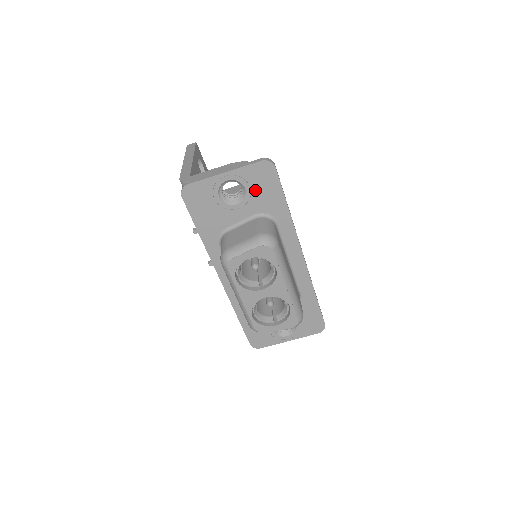
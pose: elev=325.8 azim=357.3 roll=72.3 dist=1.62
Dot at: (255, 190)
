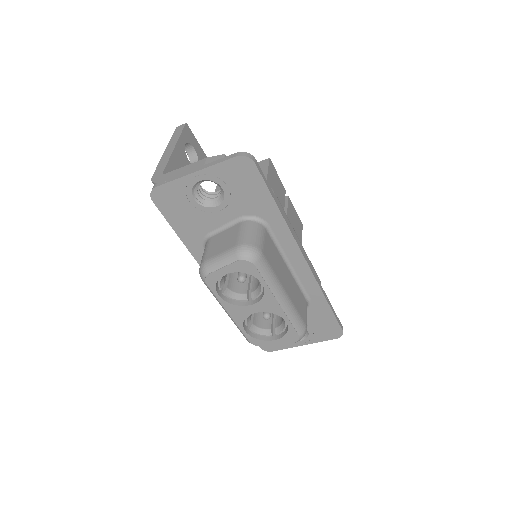
Dot at: (235, 190)
